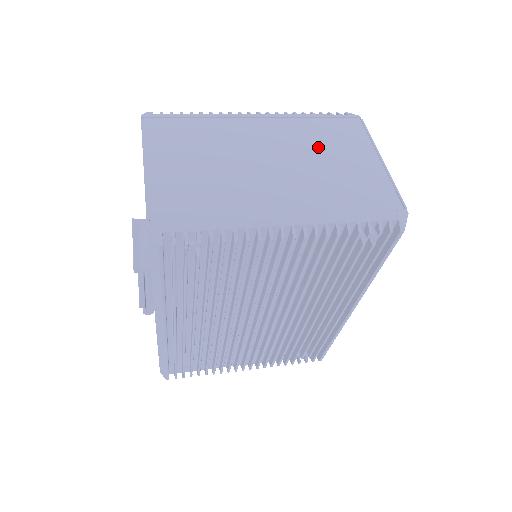
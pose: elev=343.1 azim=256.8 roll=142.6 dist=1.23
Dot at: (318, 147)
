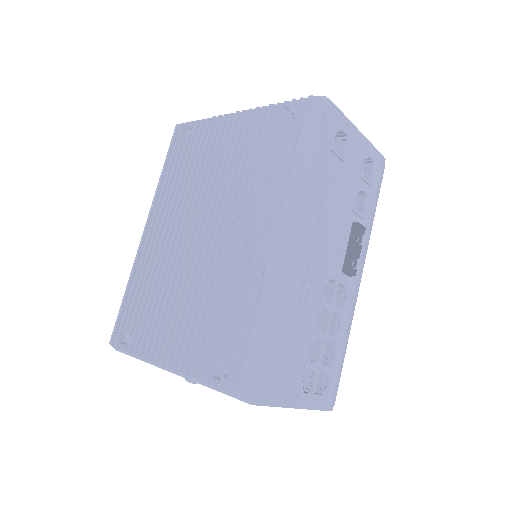
Dot at: occluded
